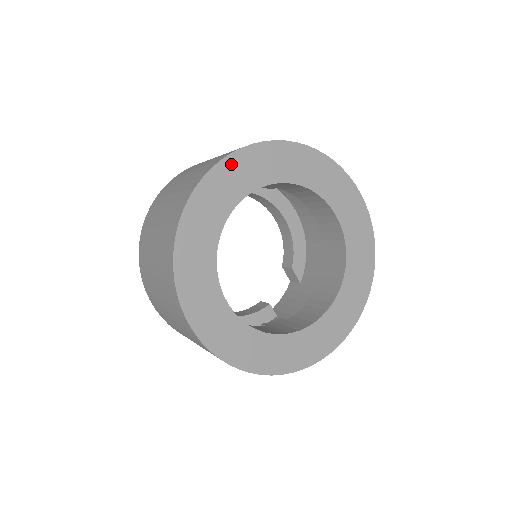
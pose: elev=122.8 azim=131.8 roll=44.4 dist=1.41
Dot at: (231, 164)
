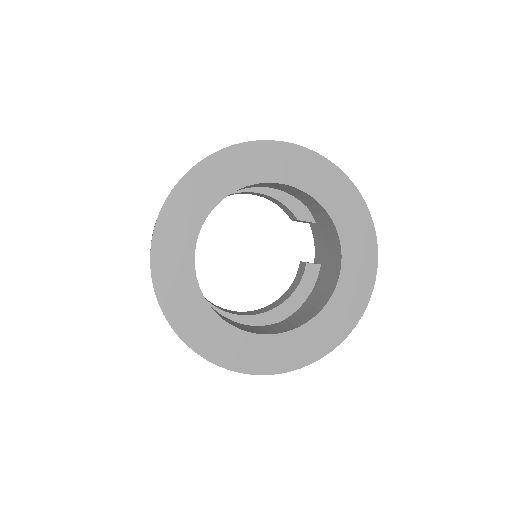
Dot at: (160, 246)
